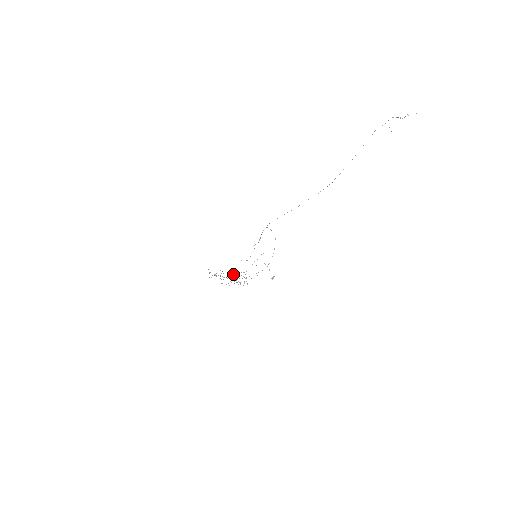
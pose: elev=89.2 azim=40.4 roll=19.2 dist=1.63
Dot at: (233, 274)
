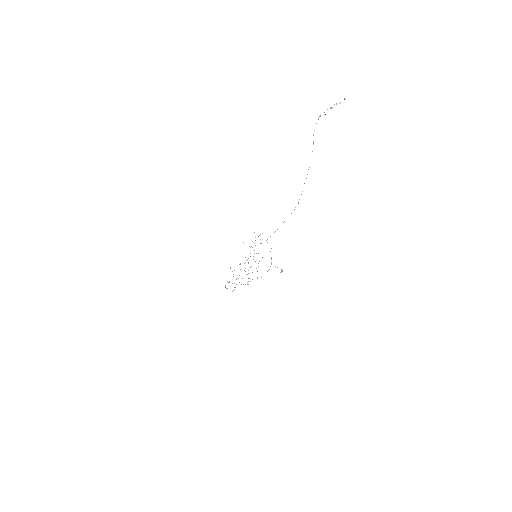
Dot at: occluded
